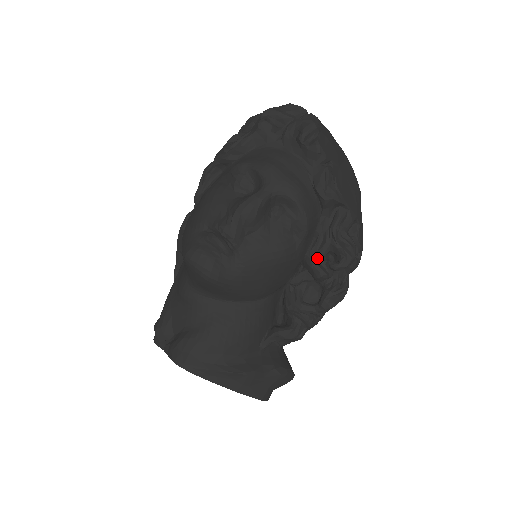
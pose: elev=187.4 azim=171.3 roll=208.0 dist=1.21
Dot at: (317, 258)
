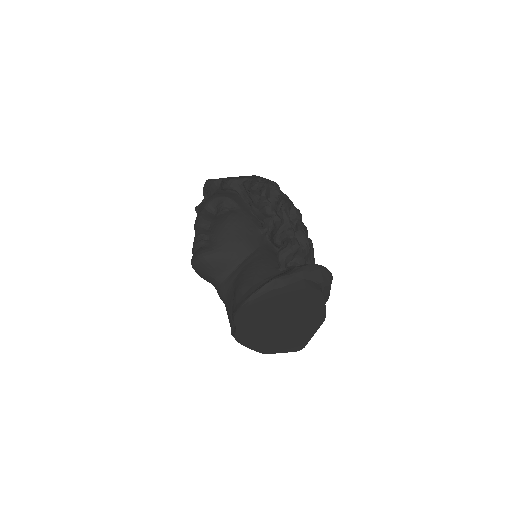
Dot at: (256, 206)
